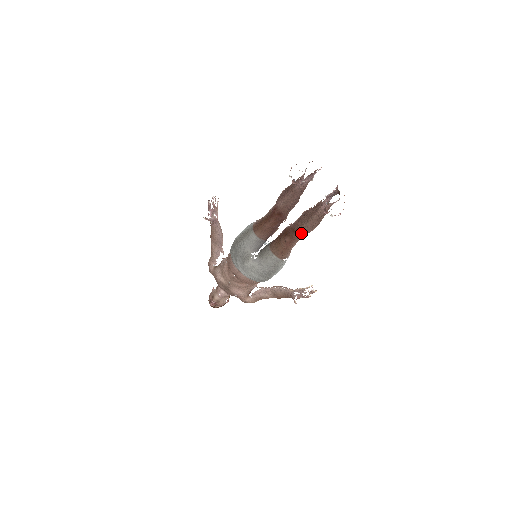
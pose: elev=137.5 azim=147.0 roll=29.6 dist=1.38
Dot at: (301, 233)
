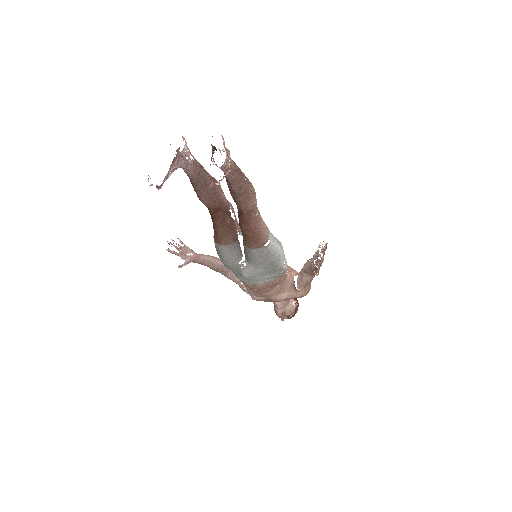
Dot at: (247, 210)
